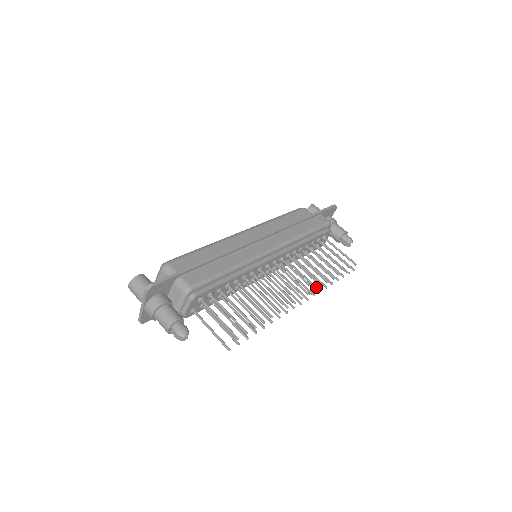
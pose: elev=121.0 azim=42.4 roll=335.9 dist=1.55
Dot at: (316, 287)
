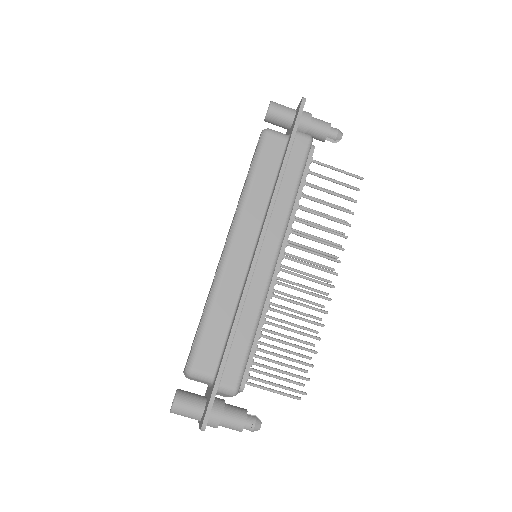
Dot at: (334, 244)
